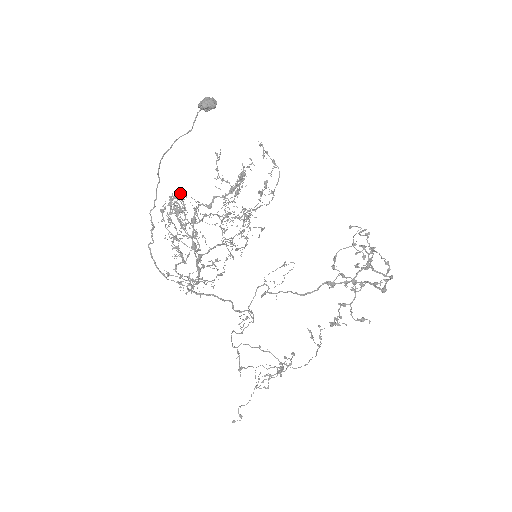
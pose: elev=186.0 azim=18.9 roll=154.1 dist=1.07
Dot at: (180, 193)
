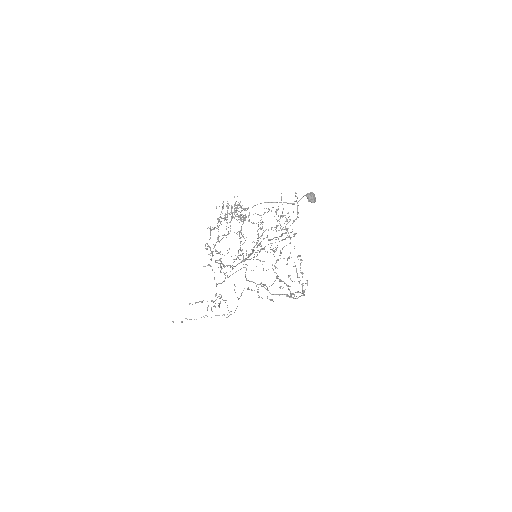
Dot at: occluded
